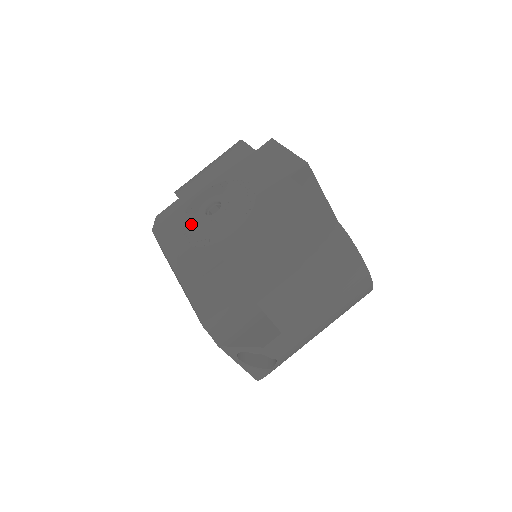
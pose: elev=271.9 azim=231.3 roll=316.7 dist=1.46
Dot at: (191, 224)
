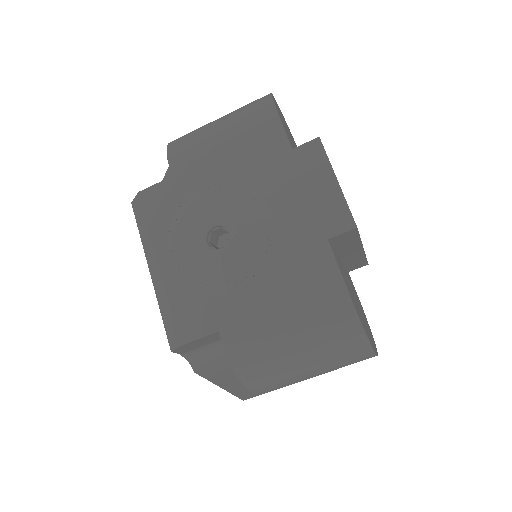
Dot at: (185, 246)
